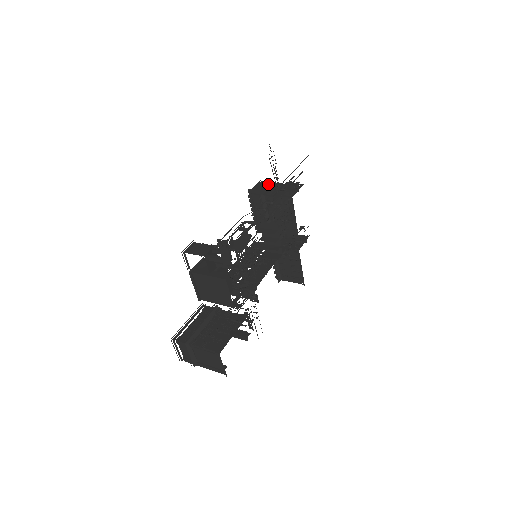
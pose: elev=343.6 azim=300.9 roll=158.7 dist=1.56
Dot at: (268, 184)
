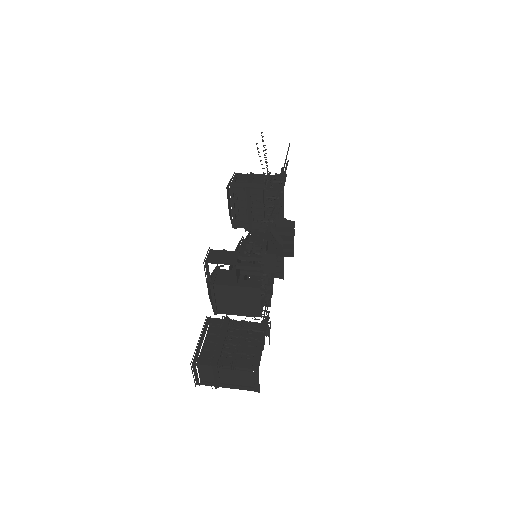
Dot at: (246, 175)
